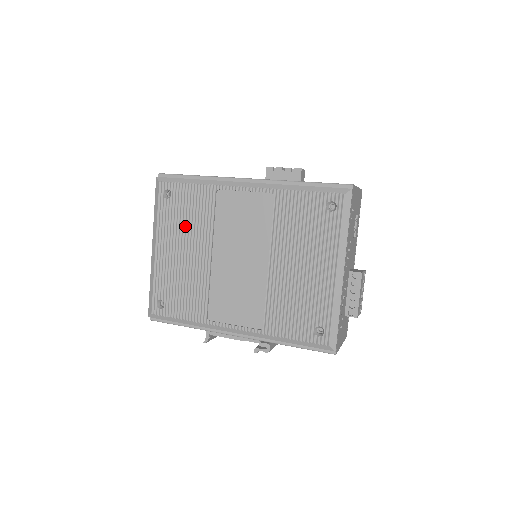
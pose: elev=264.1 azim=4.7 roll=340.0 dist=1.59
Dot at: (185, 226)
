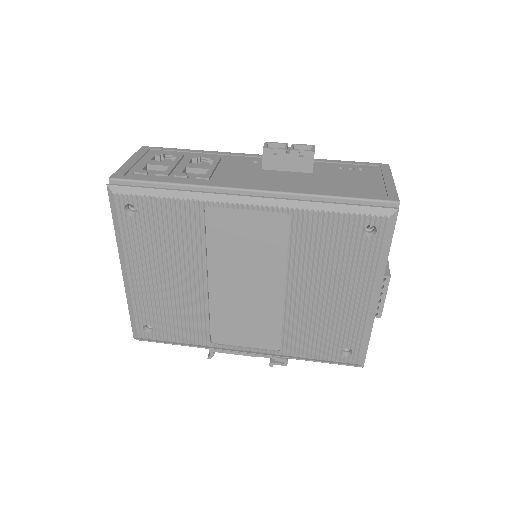
Dot at: (165, 249)
